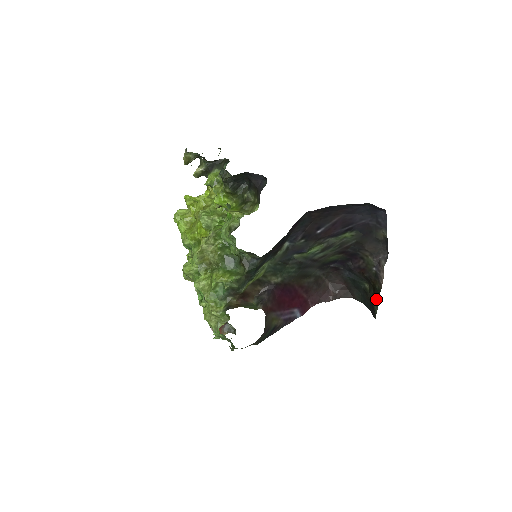
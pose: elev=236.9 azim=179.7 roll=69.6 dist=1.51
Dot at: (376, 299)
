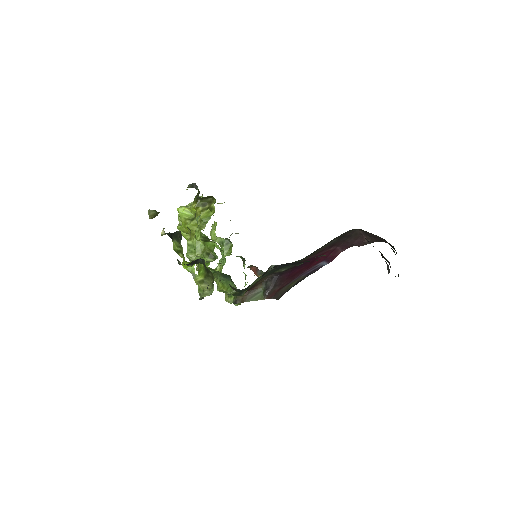
Dot at: occluded
